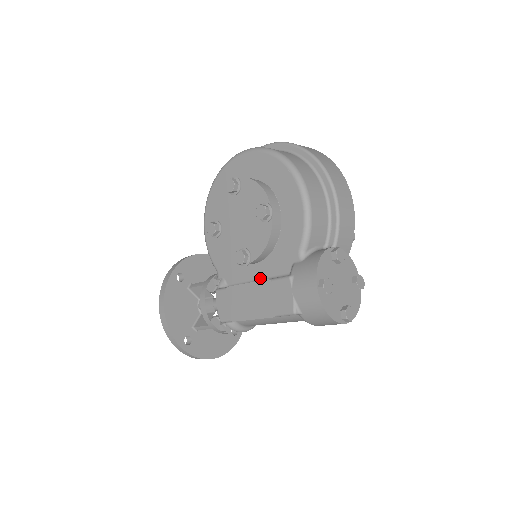
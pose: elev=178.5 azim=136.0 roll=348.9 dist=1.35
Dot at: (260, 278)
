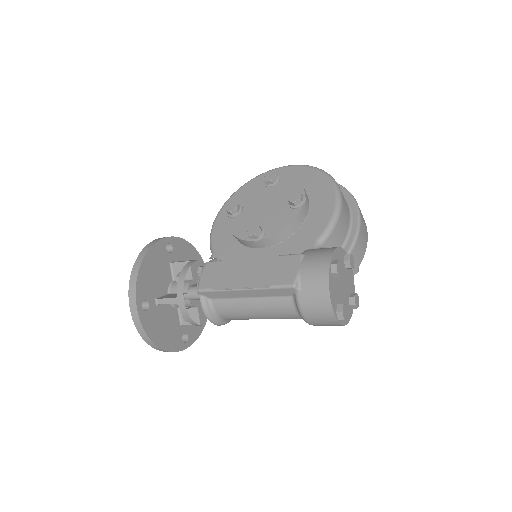
Dot at: occluded
